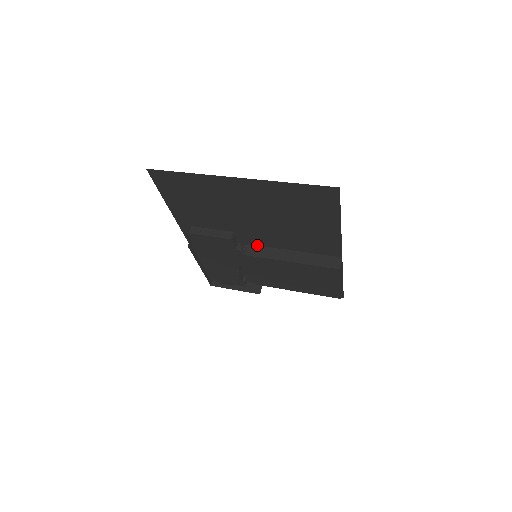
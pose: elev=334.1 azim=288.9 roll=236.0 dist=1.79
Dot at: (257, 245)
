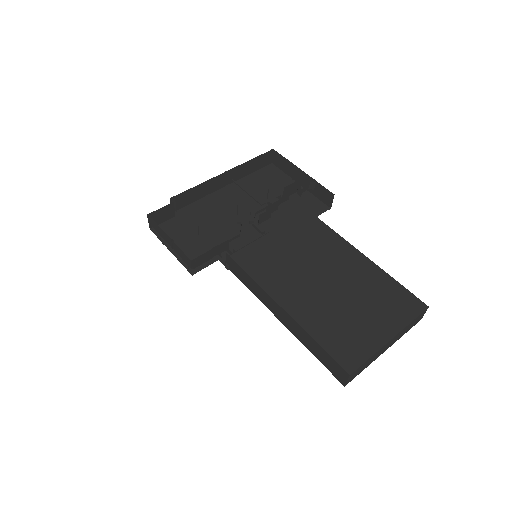
Dot at: (239, 266)
